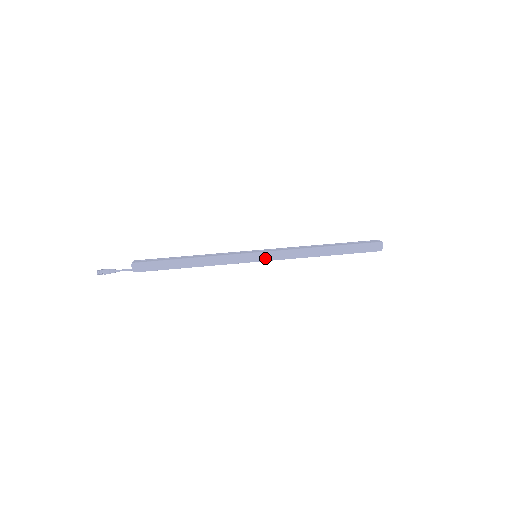
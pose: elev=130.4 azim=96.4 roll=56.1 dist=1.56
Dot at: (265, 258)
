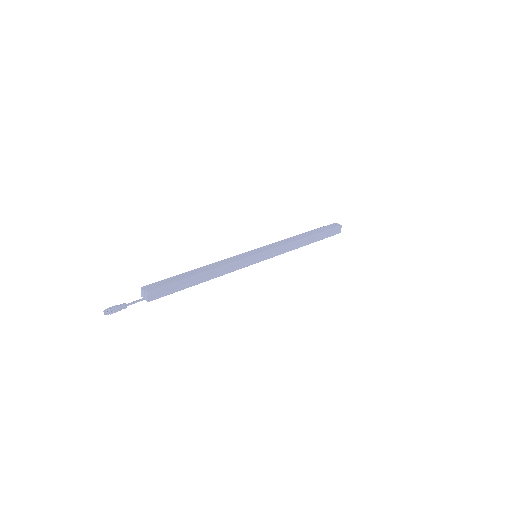
Dot at: (266, 257)
